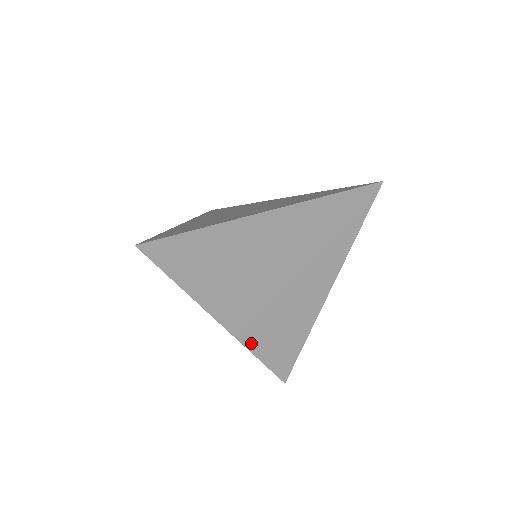
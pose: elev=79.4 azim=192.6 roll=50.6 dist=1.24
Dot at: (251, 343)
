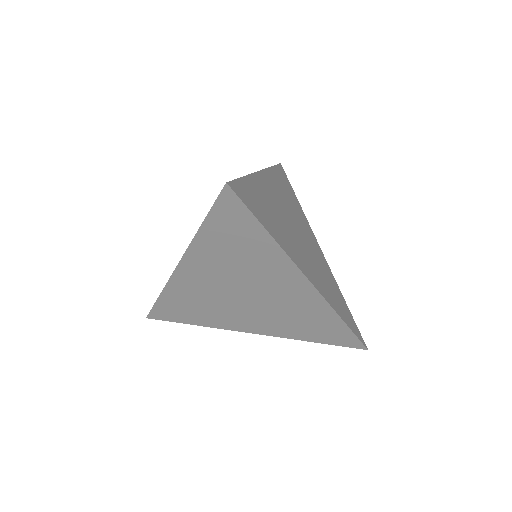
Dot at: (331, 303)
